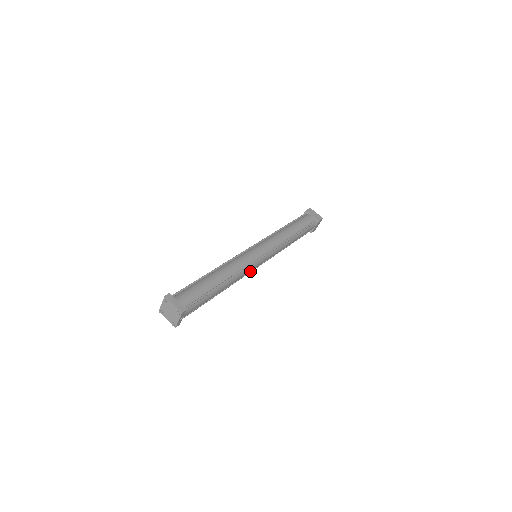
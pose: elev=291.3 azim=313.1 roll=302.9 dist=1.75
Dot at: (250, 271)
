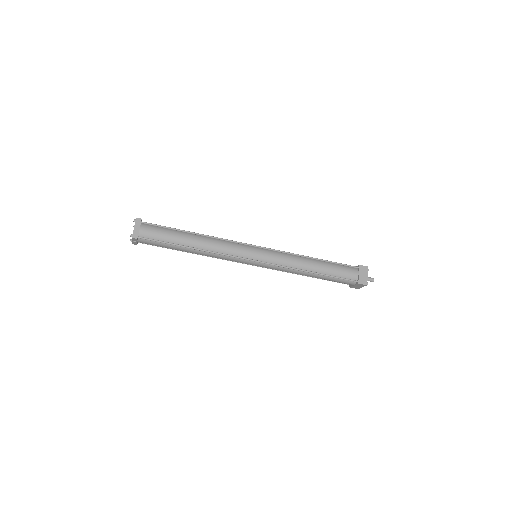
Dot at: (239, 262)
